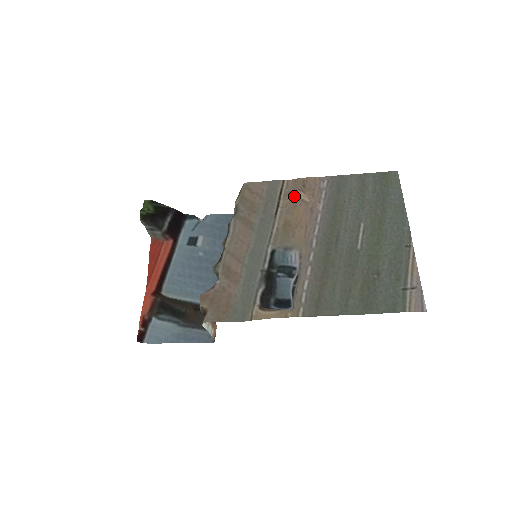
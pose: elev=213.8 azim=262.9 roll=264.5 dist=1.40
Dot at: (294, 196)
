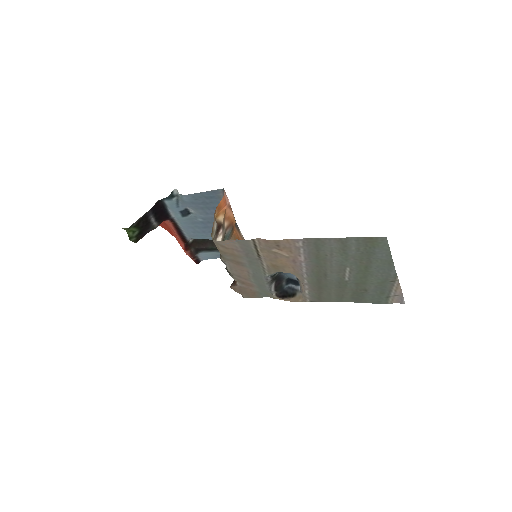
Dot at: (271, 252)
